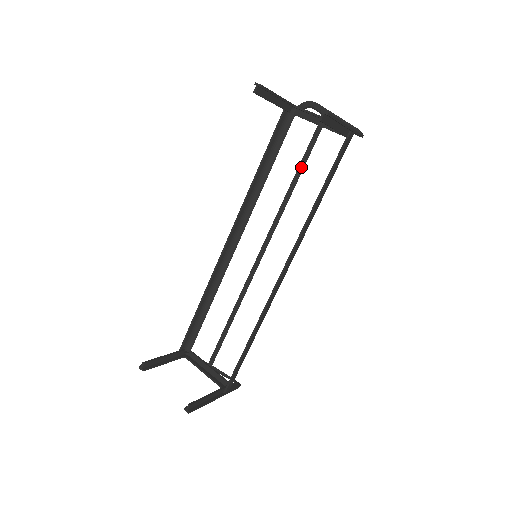
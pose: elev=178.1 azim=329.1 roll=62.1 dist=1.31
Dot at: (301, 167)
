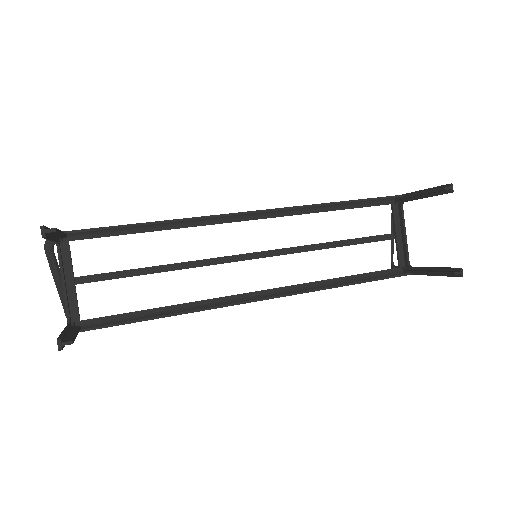
Dot at: (355, 241)
